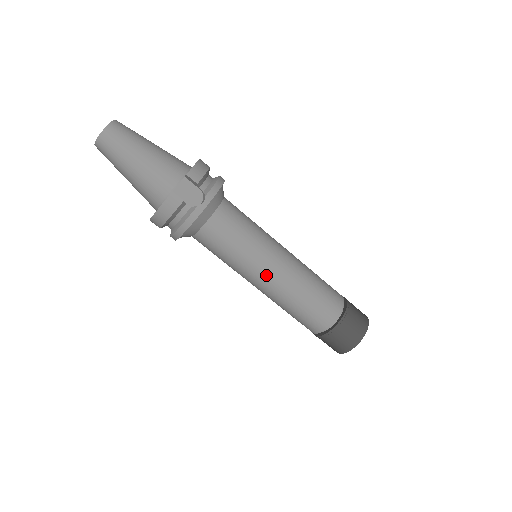
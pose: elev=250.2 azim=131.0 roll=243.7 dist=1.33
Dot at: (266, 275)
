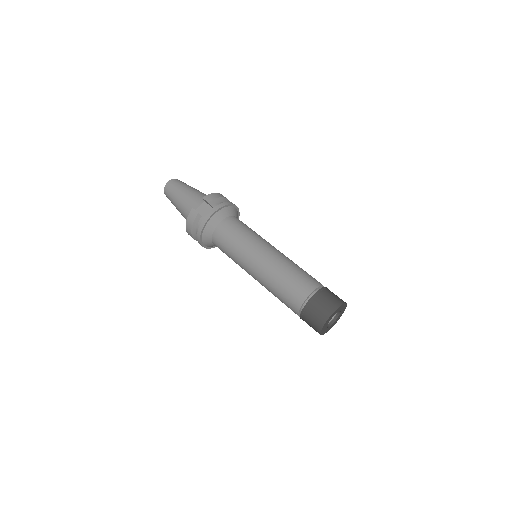
Dot at: (254, 263)
